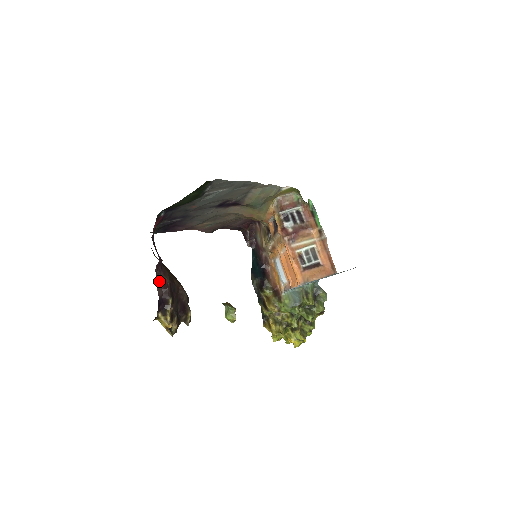
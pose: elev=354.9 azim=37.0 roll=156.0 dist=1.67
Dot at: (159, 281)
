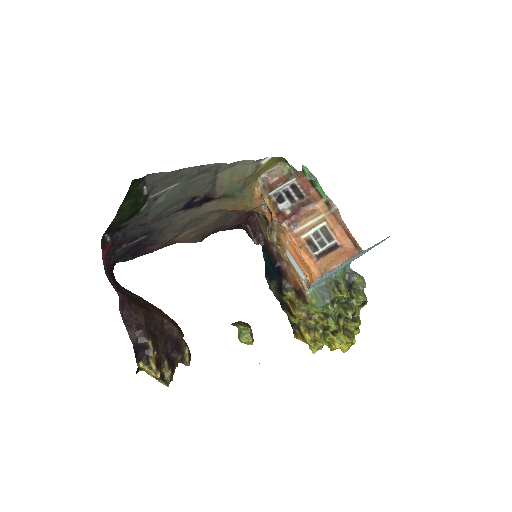
Dot at: (128, 323)
